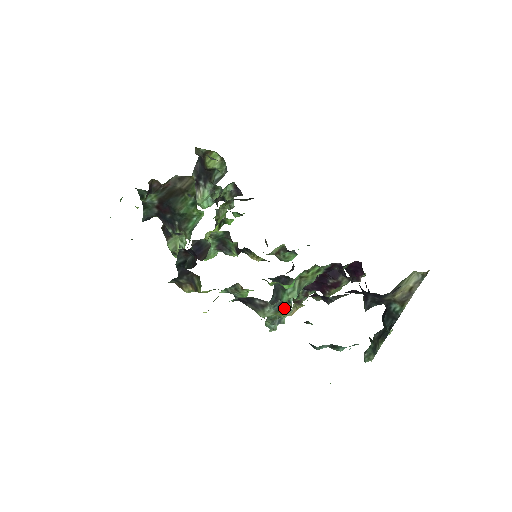
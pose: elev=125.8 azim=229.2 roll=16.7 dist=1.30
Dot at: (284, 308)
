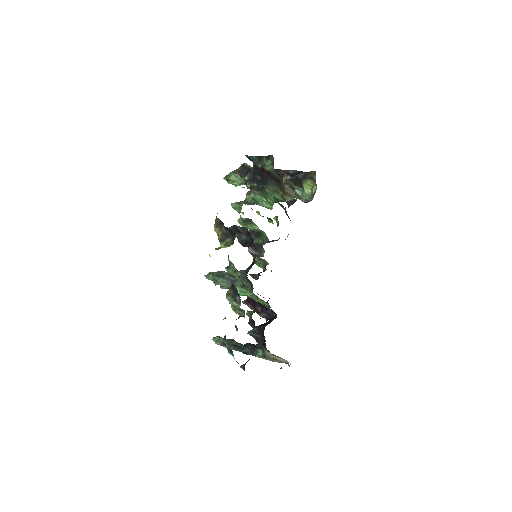
Dot at: (240, 312)
